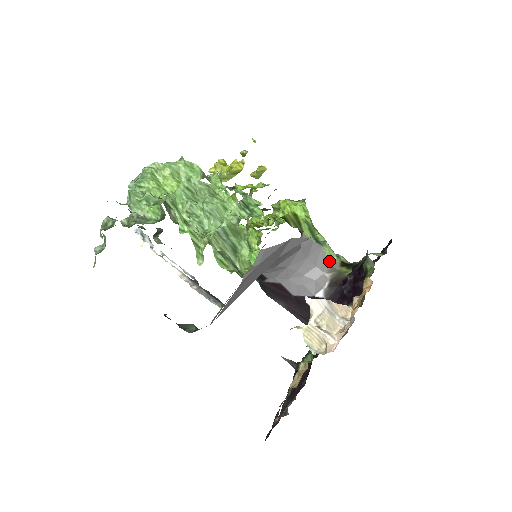
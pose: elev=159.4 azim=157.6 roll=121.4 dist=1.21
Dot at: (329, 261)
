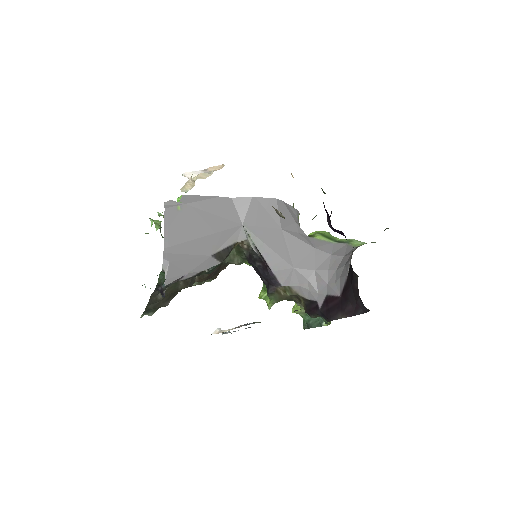
Dot at: occluded
